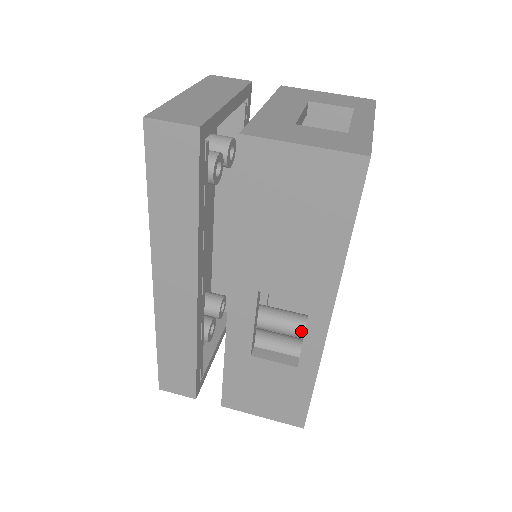
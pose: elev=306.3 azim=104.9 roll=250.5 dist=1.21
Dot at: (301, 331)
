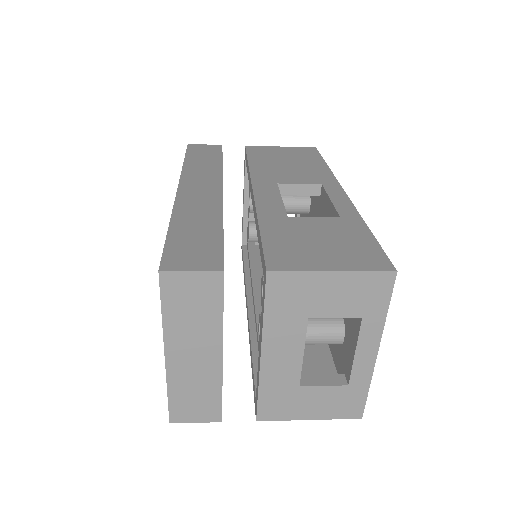
Dot at: occluded
